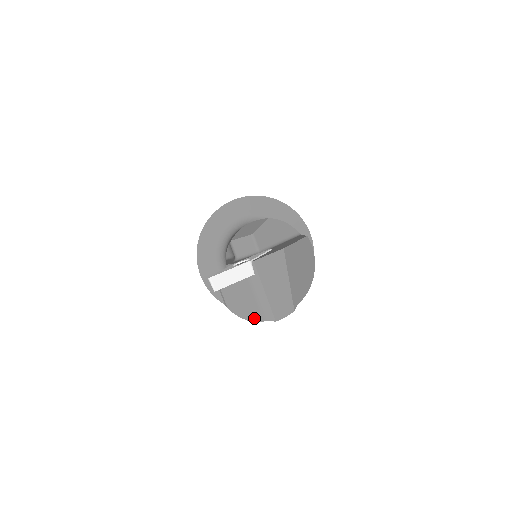
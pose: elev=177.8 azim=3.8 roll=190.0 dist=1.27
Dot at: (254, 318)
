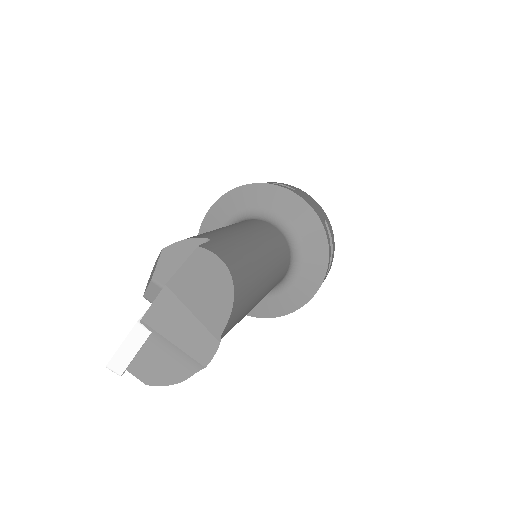
Dot at: (180, 377)
